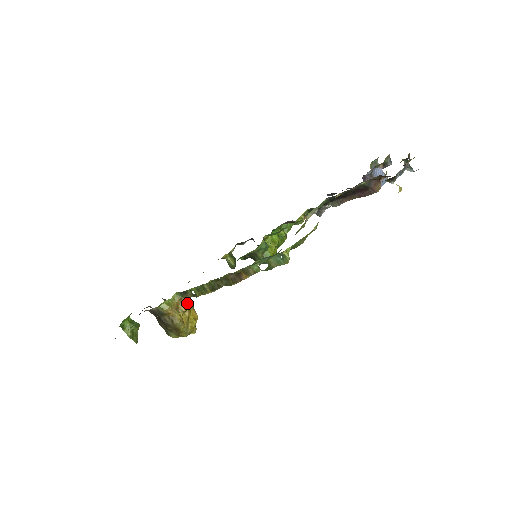
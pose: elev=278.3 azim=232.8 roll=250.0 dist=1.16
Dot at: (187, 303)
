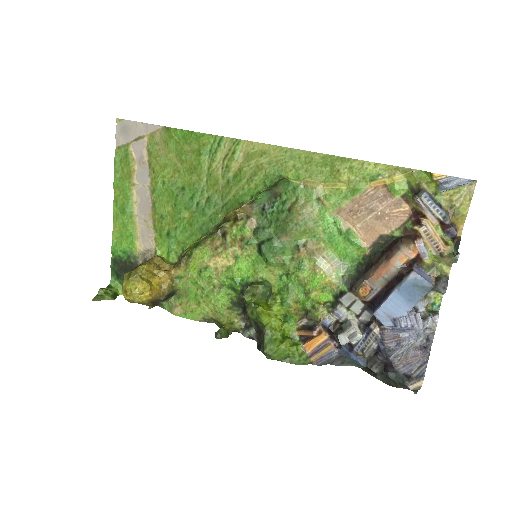
Dot at: (168, 273)
